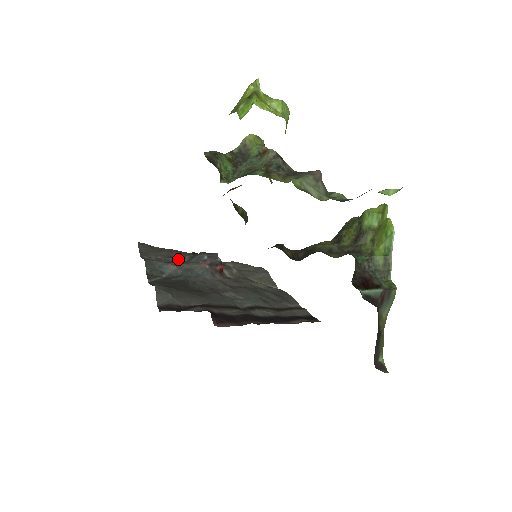
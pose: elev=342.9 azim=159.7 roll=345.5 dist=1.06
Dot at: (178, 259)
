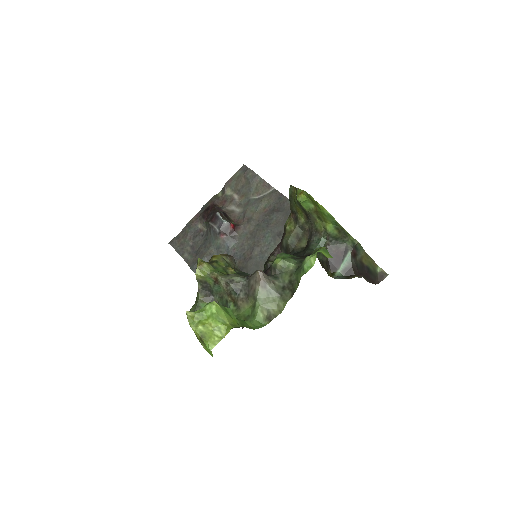
Dot at: (201, 233)
